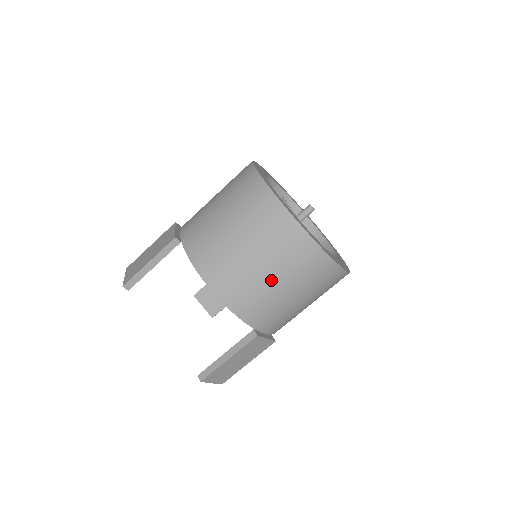
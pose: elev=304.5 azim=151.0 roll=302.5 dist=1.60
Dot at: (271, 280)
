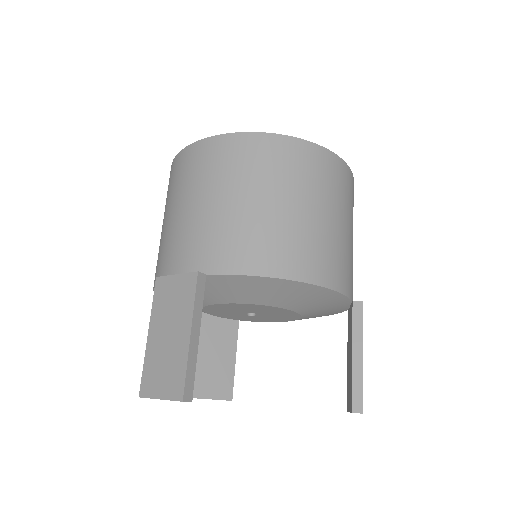
Dot at: (337, 224)
